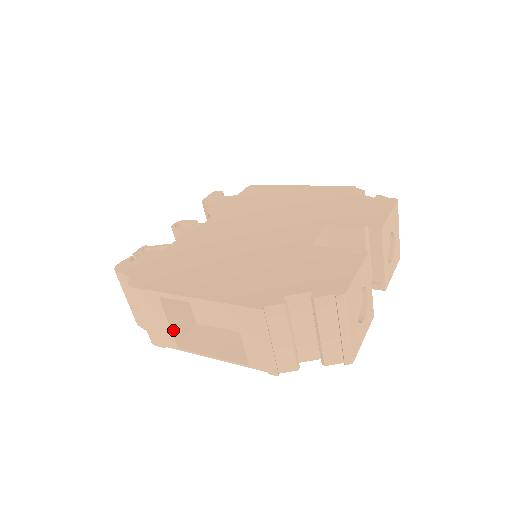
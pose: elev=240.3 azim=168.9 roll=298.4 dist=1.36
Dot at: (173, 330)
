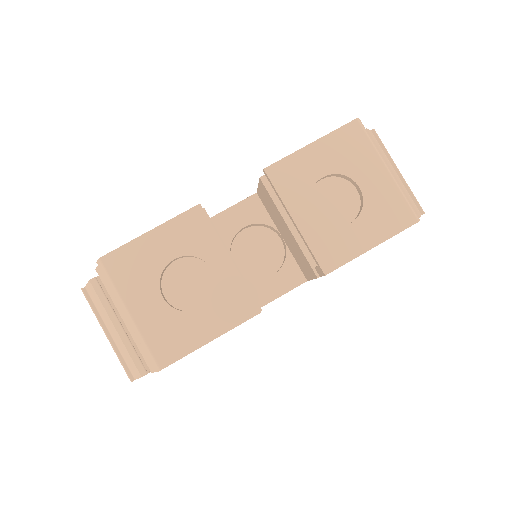
Dot at: occluded
